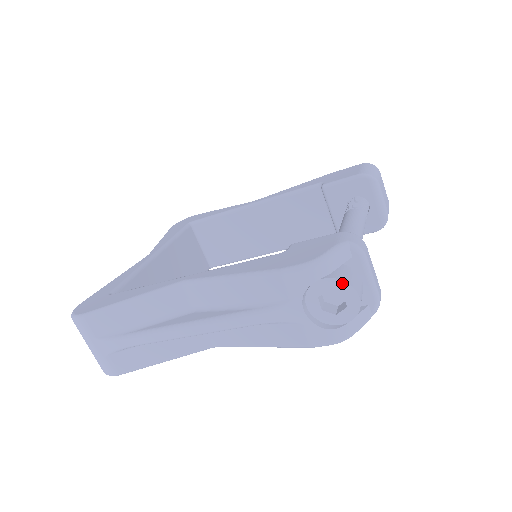
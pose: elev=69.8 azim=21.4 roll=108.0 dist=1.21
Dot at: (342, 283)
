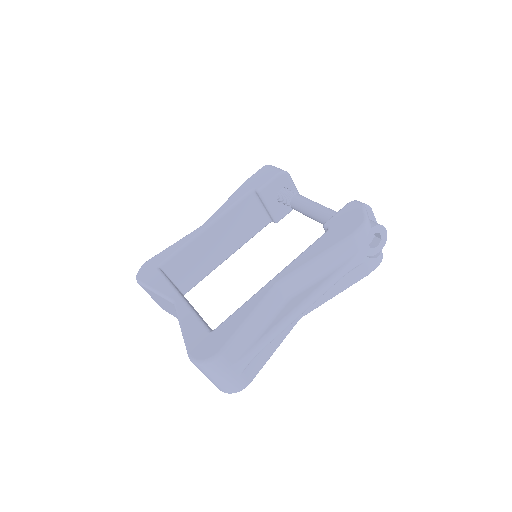
Dot at: (379, 226)
